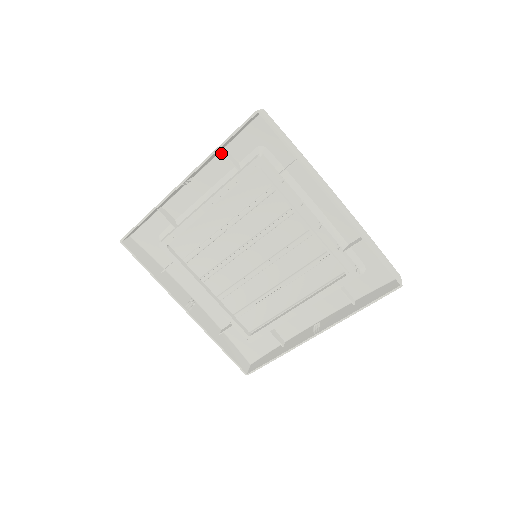
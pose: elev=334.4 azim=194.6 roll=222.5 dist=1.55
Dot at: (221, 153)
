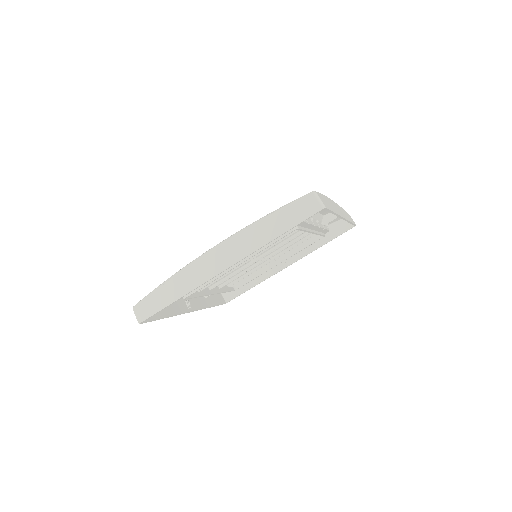
Dot at: (254, 225)
